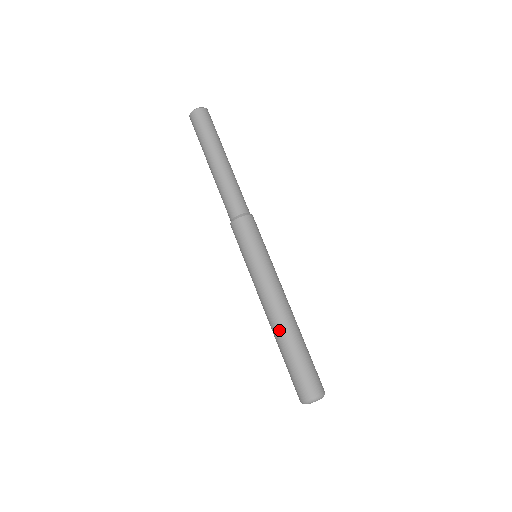
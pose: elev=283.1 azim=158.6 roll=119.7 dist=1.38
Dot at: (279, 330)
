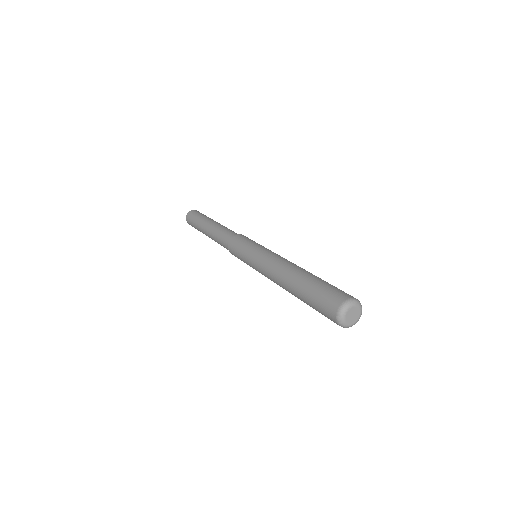
Dot at: (288, 280)
